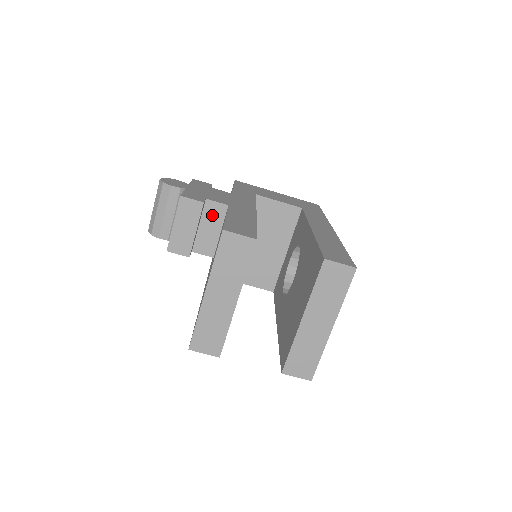
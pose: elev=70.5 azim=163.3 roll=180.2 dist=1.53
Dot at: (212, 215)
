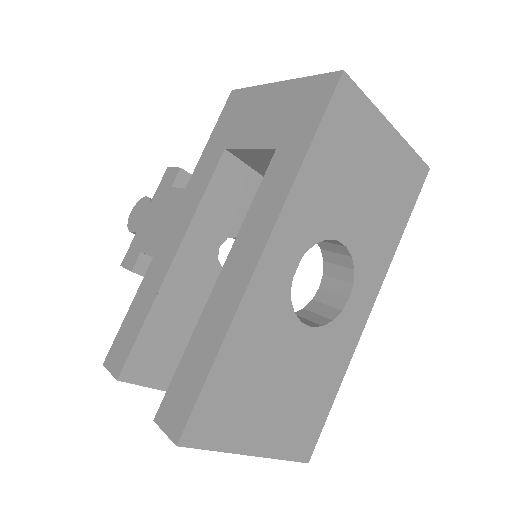
Dot at: occluded
